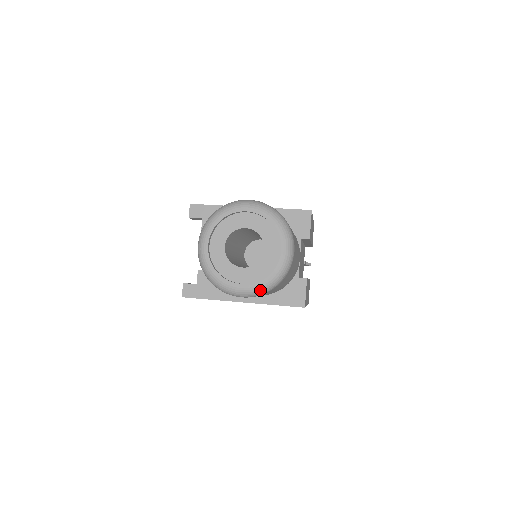
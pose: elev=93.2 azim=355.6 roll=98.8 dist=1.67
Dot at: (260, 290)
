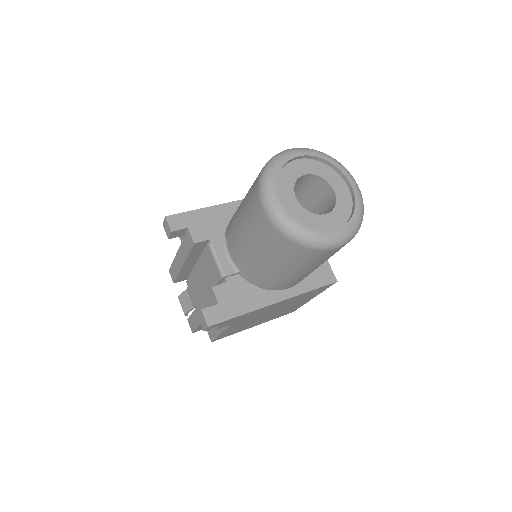
Dot at: (355, 230)
